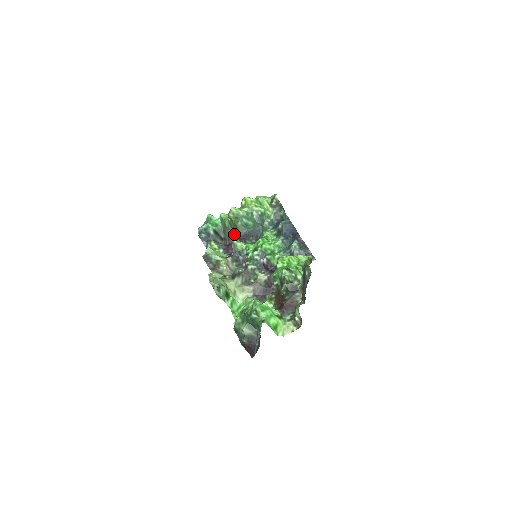
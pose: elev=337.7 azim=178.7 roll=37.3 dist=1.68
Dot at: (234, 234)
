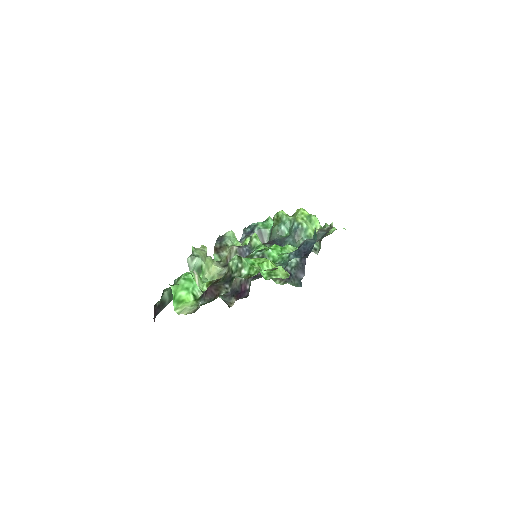
Dot at: occluded
